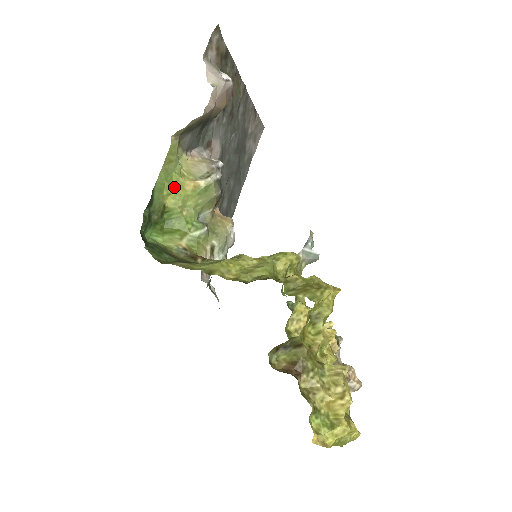
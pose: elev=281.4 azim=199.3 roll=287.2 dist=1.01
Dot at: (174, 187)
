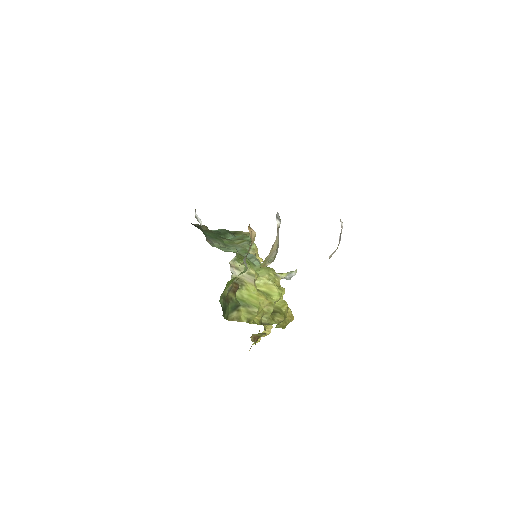
Dot at: occluded
